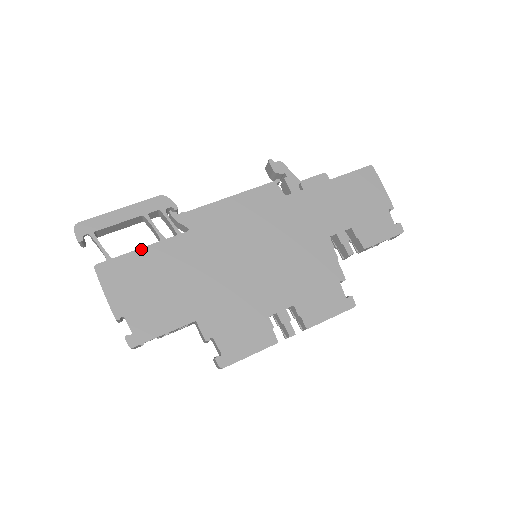
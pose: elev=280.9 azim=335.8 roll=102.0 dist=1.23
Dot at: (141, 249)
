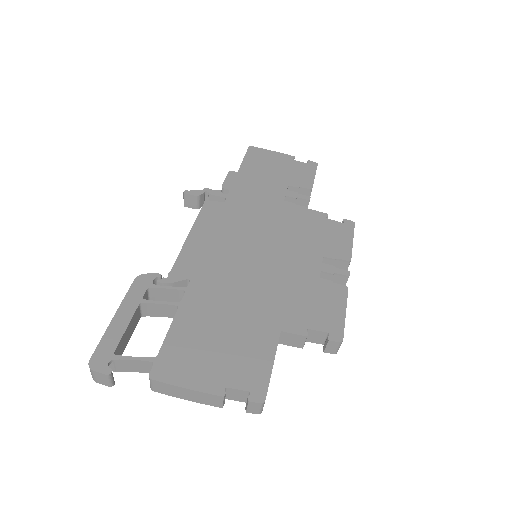
Dot at: (171, 327)
